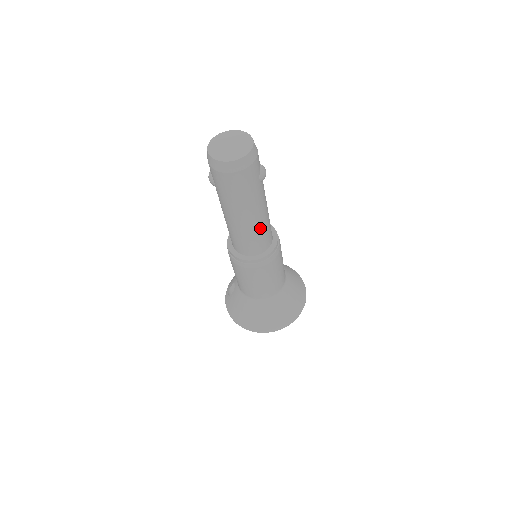
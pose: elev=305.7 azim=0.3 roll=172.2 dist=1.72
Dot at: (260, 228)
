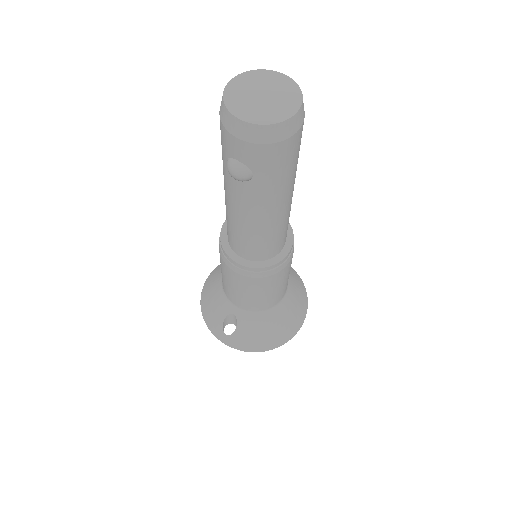
Dot at: occluded
